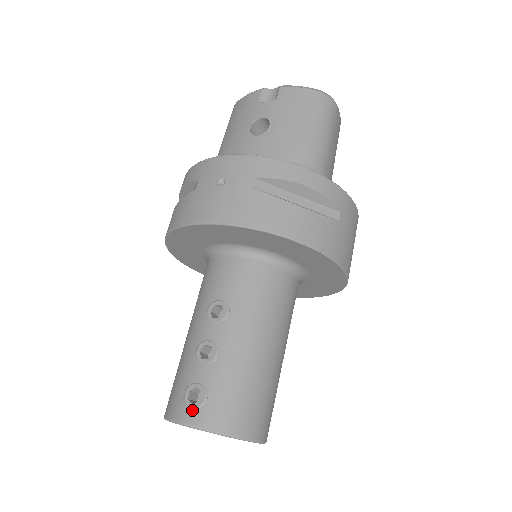
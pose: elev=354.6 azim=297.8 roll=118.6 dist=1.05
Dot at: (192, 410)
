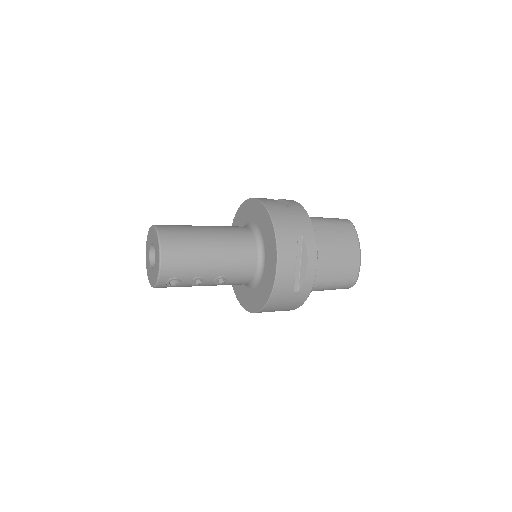
Dot at: occluded
